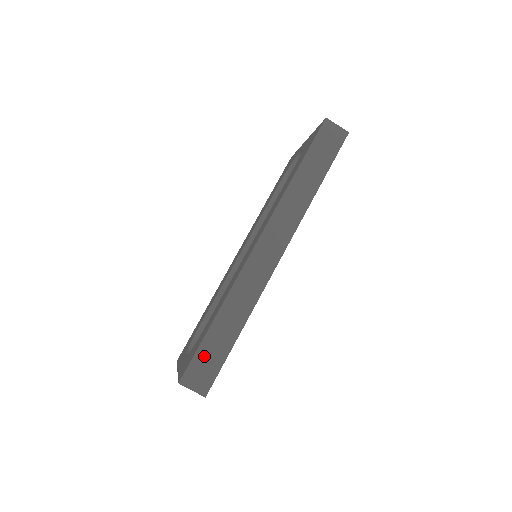
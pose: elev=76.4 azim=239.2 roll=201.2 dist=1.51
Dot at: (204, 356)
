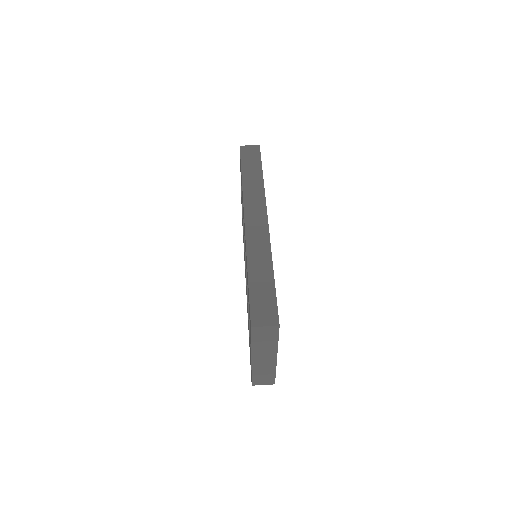
Dot at: (258, 300)
